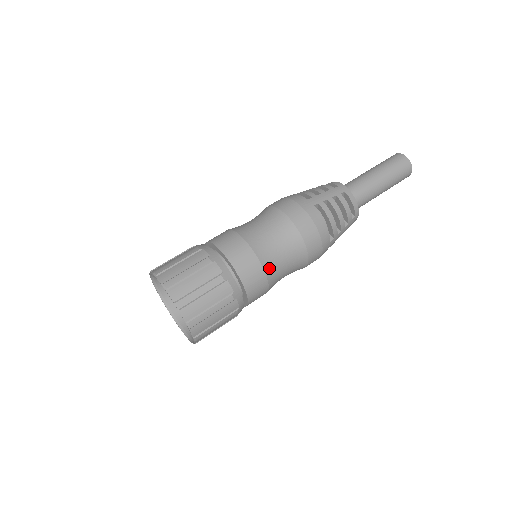
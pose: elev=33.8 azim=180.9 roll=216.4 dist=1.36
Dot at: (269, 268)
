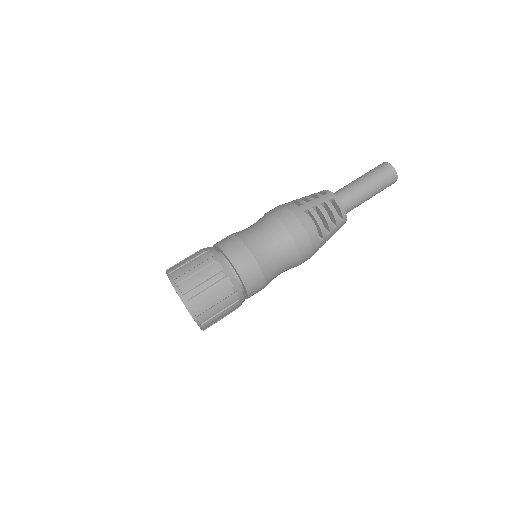
Dot at: (264, 265)
